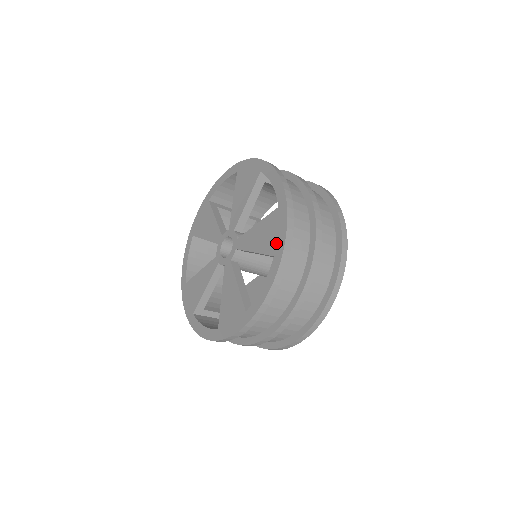
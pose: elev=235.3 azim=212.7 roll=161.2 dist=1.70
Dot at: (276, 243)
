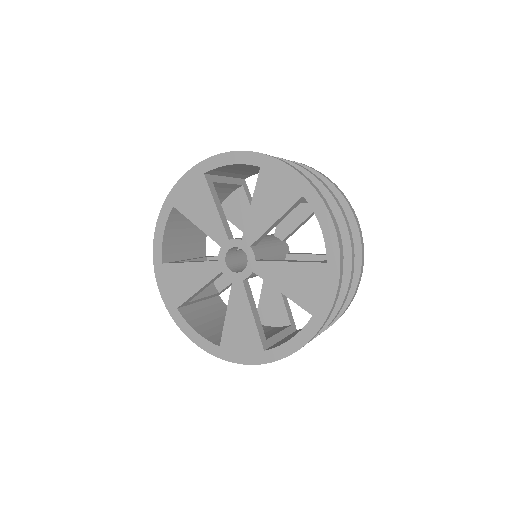
Dot at: (318, 304)
